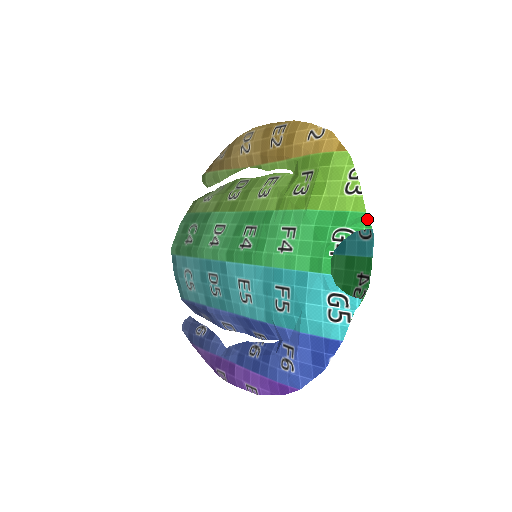
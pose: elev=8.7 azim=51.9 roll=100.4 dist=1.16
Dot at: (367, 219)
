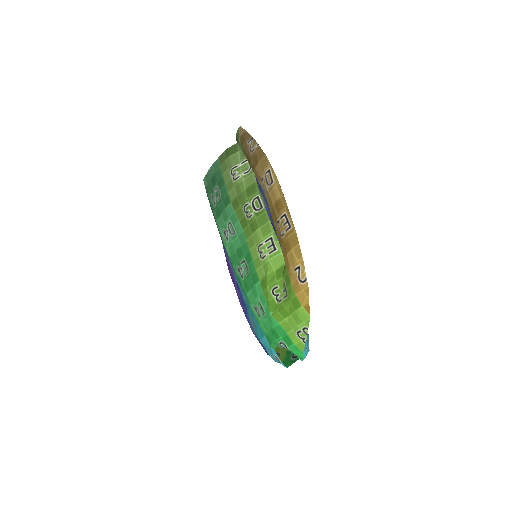
Dot at: (301, 356)
